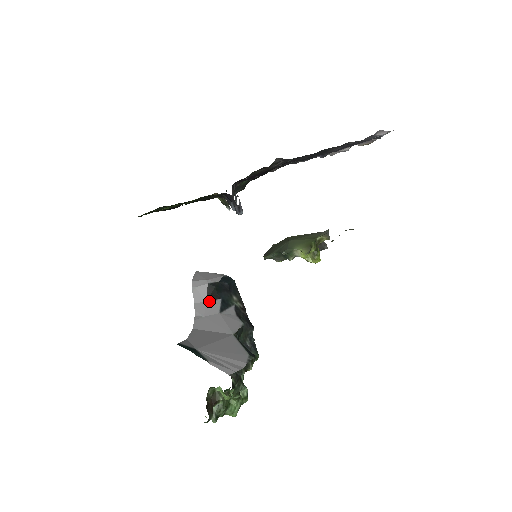
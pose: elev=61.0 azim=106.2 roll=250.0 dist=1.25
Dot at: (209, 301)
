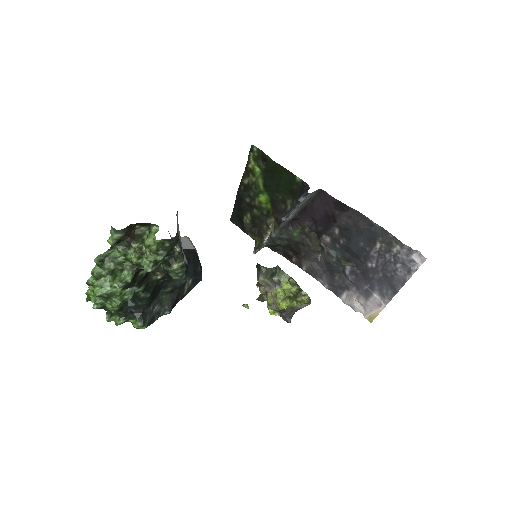
Dot at: (184, 252)
